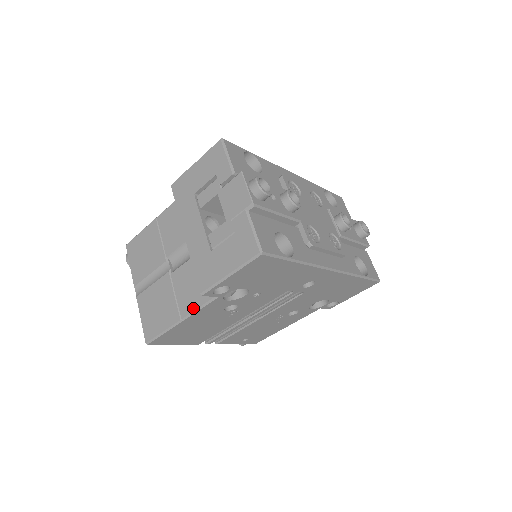
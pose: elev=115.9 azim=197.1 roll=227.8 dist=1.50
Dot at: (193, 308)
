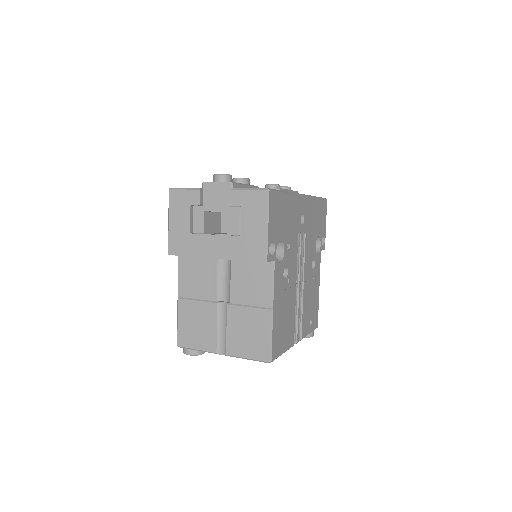
Dot at: (269, 290)
